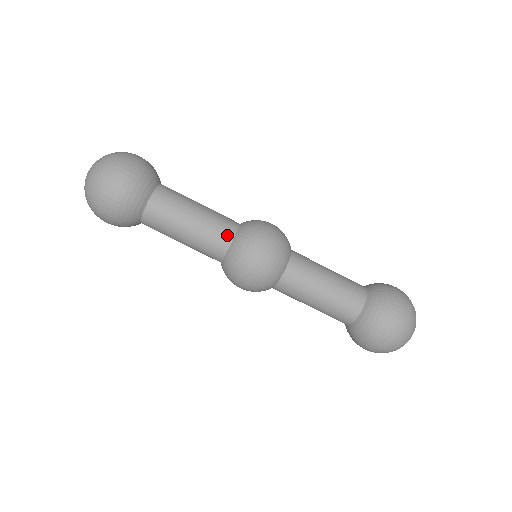
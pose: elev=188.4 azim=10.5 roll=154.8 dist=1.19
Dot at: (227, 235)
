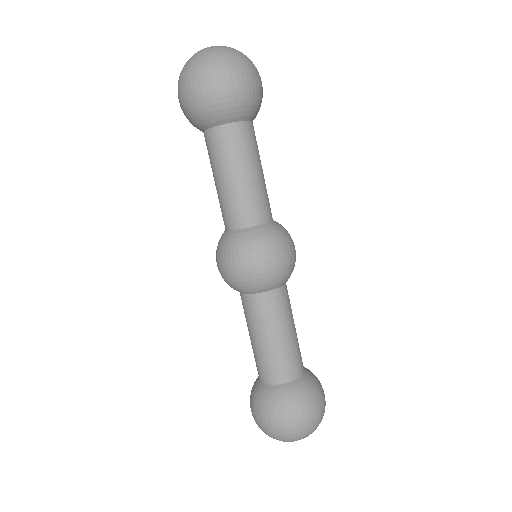
Dot at: (231, 222)
